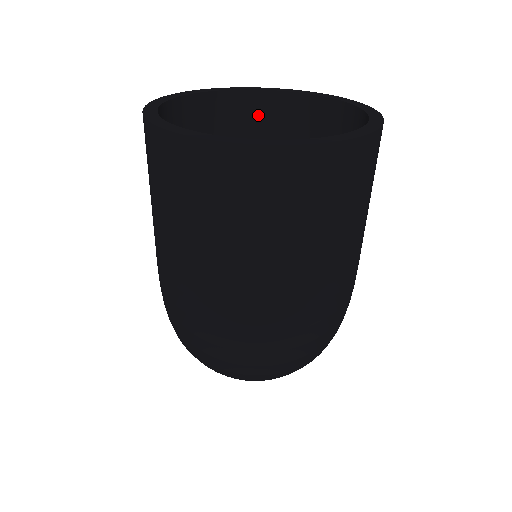
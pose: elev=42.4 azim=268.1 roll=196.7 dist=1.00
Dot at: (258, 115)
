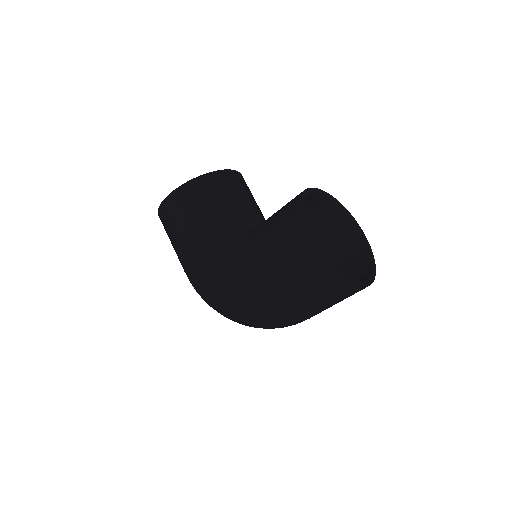
Dot at: occluded
